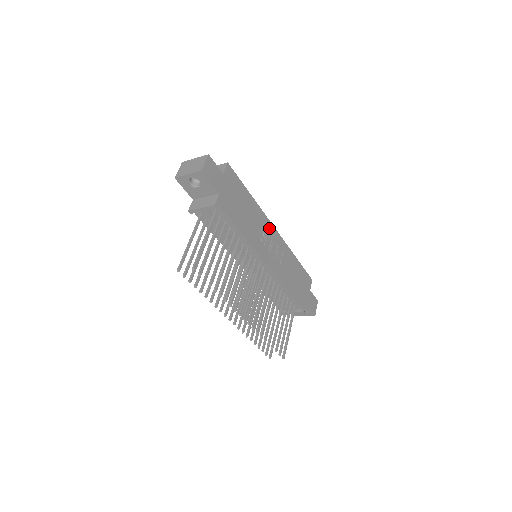
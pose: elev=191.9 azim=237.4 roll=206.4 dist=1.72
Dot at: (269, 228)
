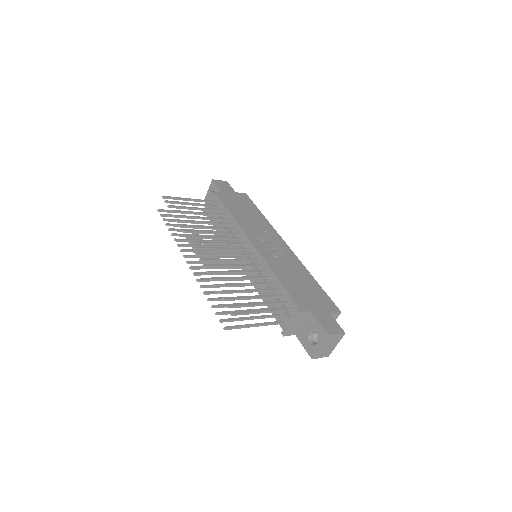
Dot at: (277, 239)
